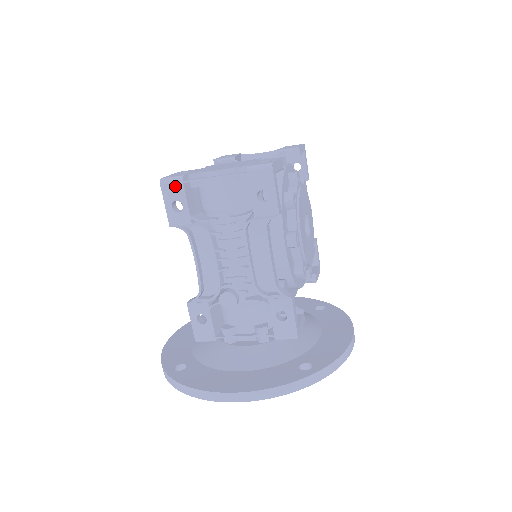
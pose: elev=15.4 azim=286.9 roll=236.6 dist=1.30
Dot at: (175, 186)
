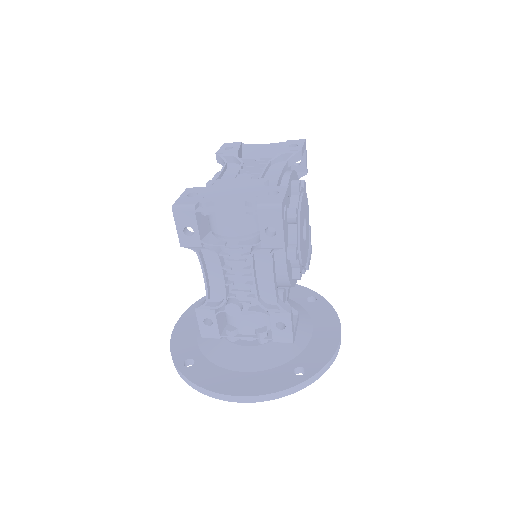
Dot at: (187, 214)
